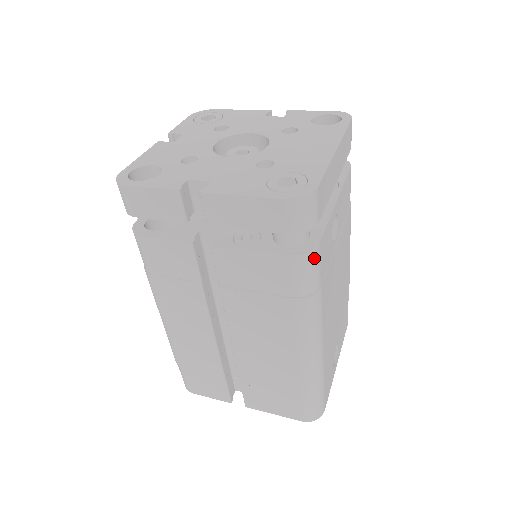
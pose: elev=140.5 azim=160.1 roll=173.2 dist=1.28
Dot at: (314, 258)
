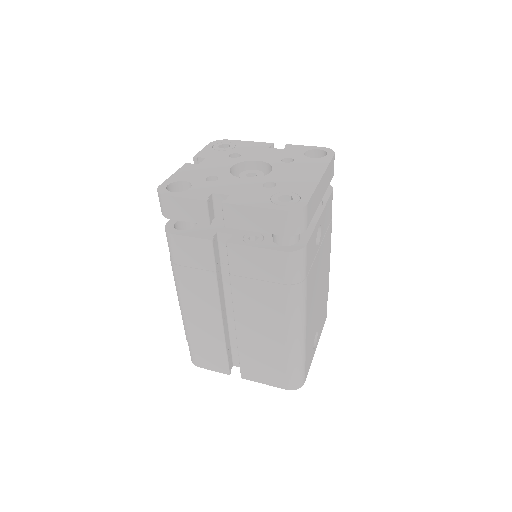
Dot at: (302, 255)
